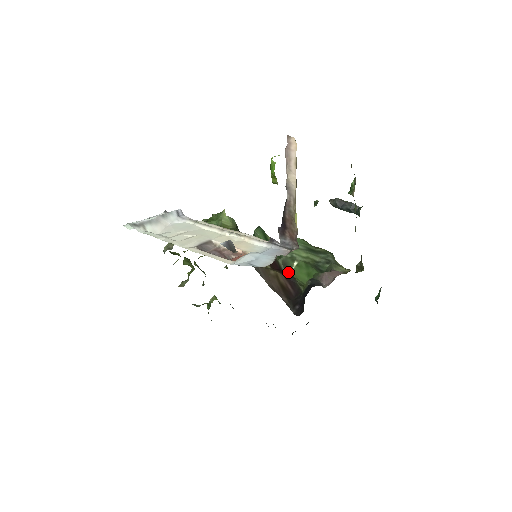
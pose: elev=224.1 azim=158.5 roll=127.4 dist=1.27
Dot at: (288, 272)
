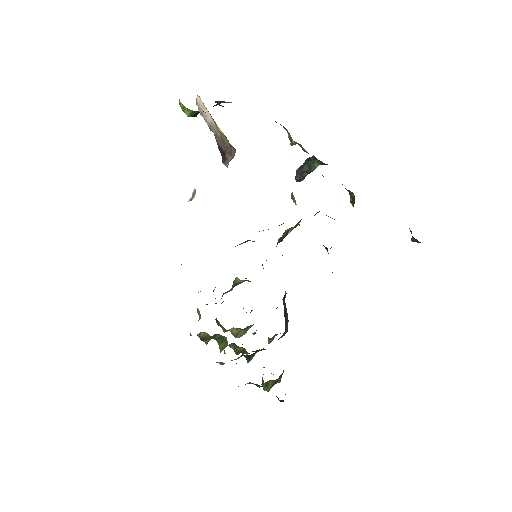
Dot at: occluded
